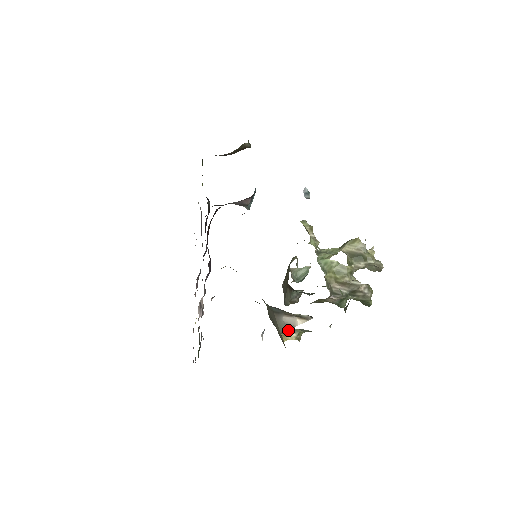
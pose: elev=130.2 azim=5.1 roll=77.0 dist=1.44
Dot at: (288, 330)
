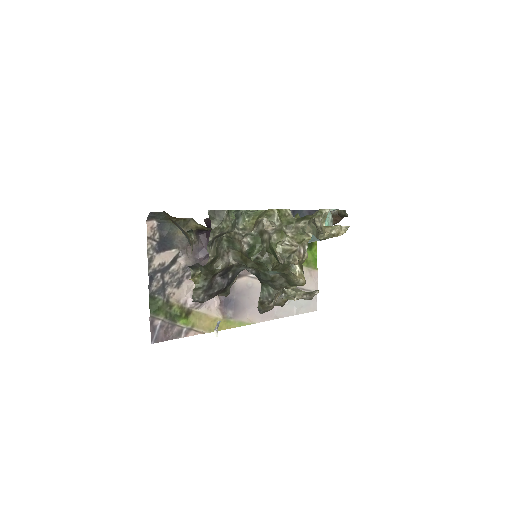
Dot at: occluded
